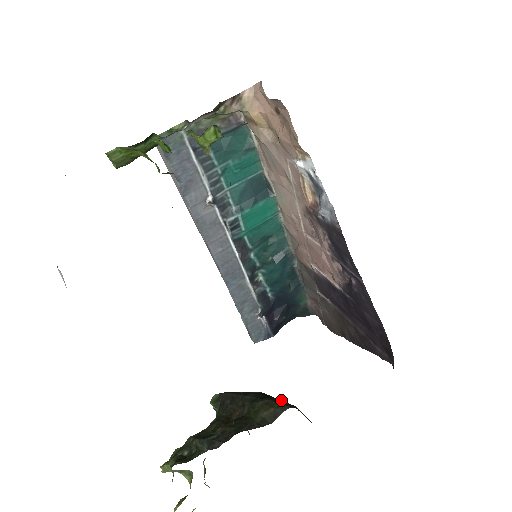
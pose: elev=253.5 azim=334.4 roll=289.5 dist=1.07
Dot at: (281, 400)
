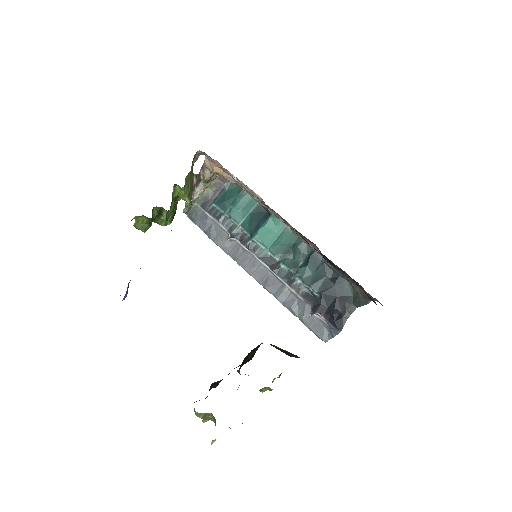
Dot at: occluded
